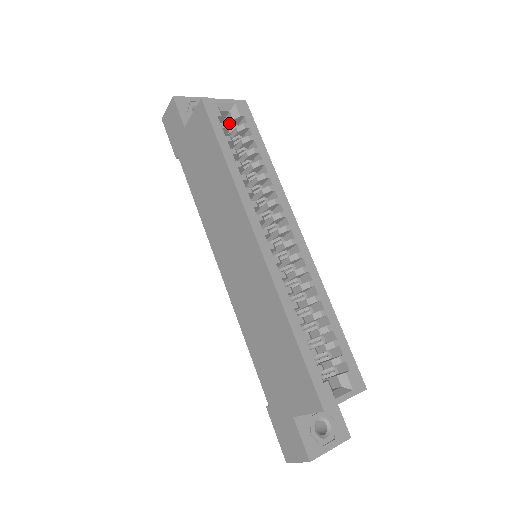
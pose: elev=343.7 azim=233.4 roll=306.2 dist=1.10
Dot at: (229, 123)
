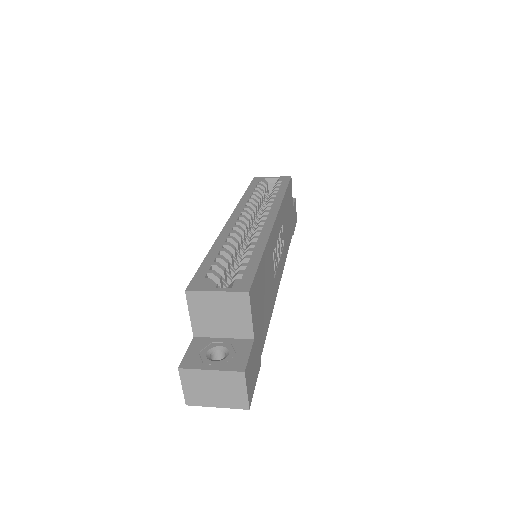
Dot at: occluded
